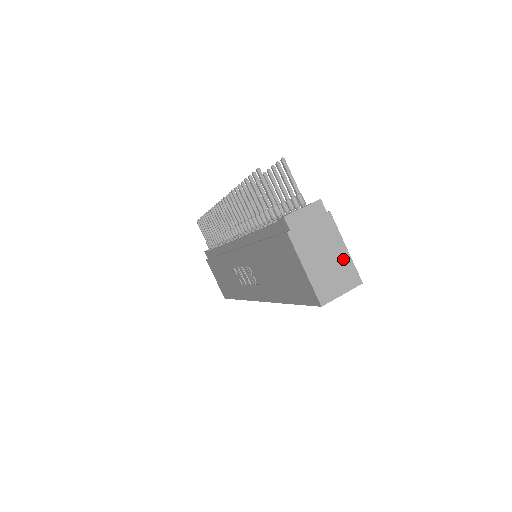
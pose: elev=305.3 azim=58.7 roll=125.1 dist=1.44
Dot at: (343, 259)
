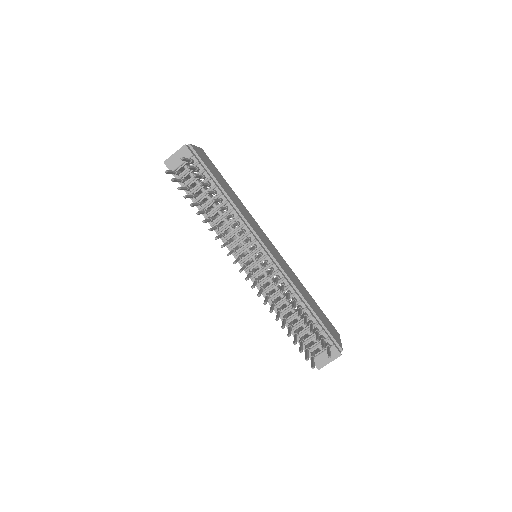
Dot at: occluded
